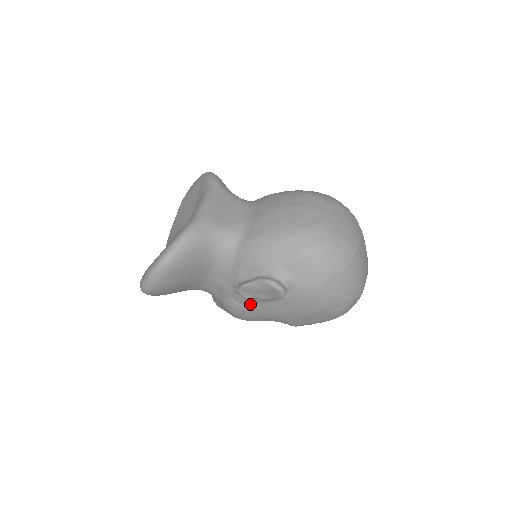
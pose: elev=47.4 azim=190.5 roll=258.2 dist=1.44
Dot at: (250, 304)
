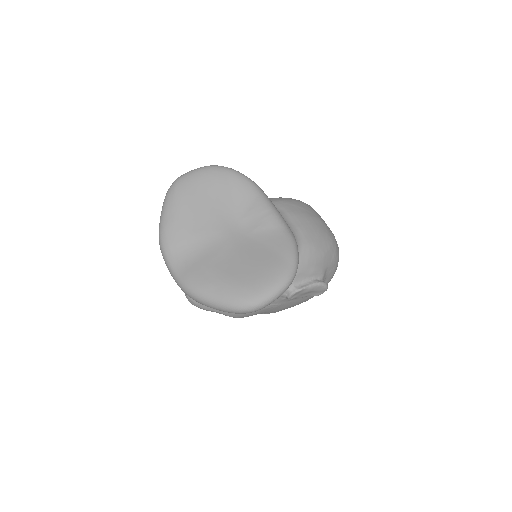
Dot at: (276, 303)
